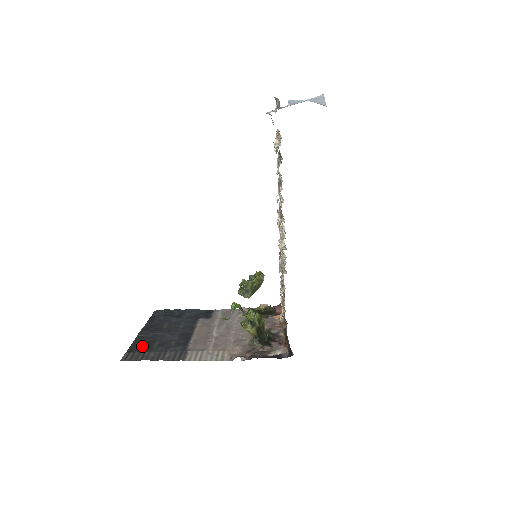
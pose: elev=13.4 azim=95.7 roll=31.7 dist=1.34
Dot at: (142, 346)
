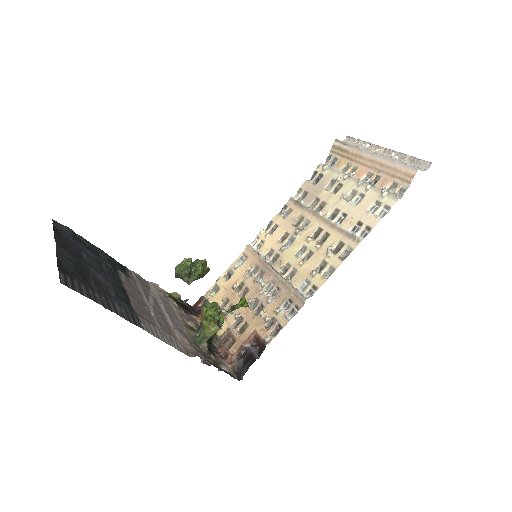
Dot at: (75, 273)
